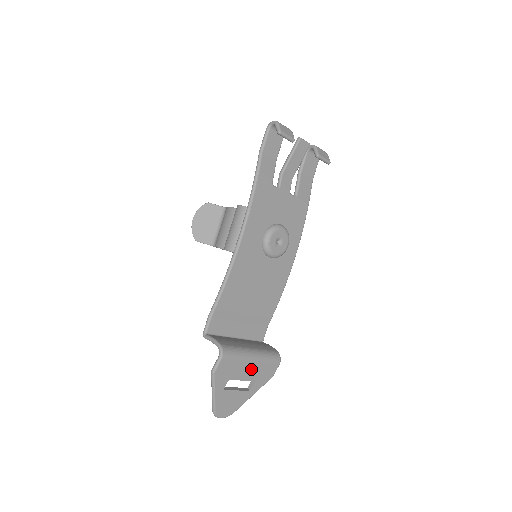
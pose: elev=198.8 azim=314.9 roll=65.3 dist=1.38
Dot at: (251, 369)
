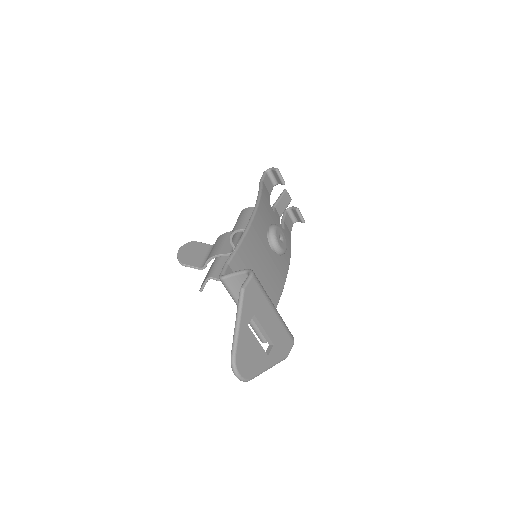
Dot at: (272, 321)
